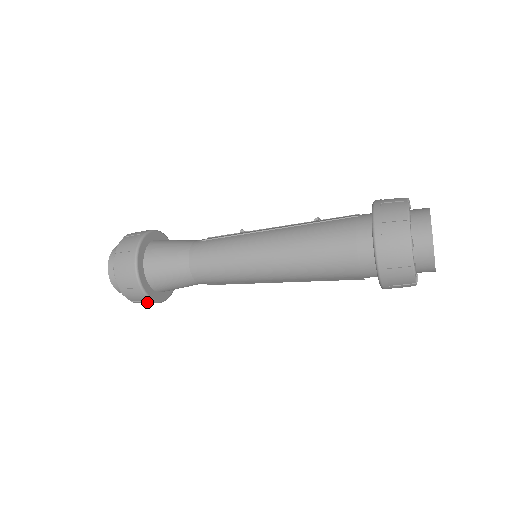
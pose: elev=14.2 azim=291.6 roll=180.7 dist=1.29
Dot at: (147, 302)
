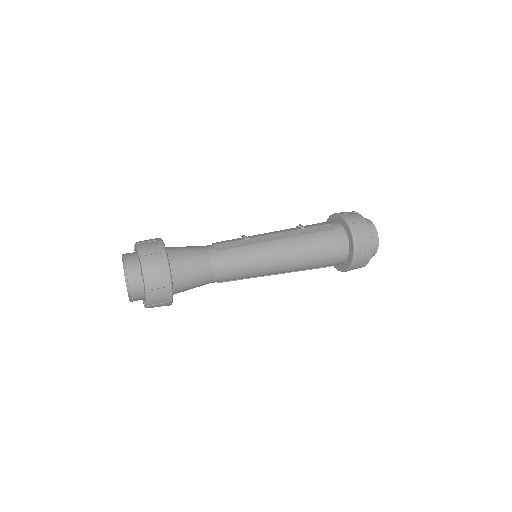
Dot at: occluded
